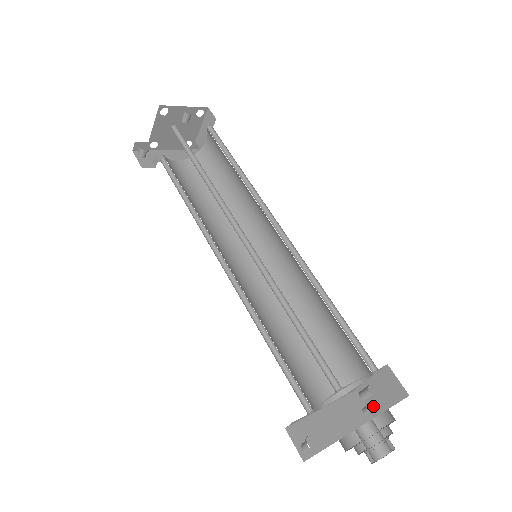
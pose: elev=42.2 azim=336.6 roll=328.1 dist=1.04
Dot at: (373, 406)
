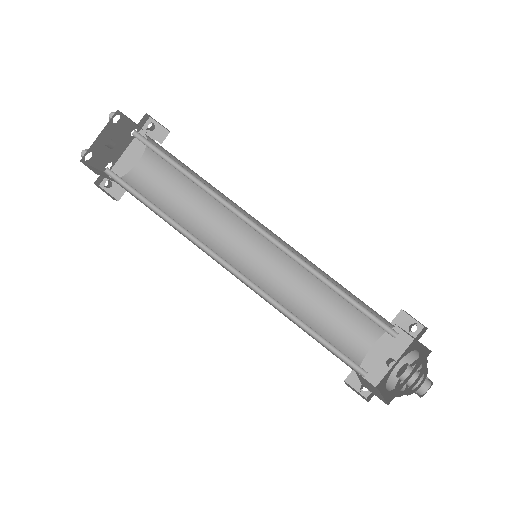
Dot at: occluded
